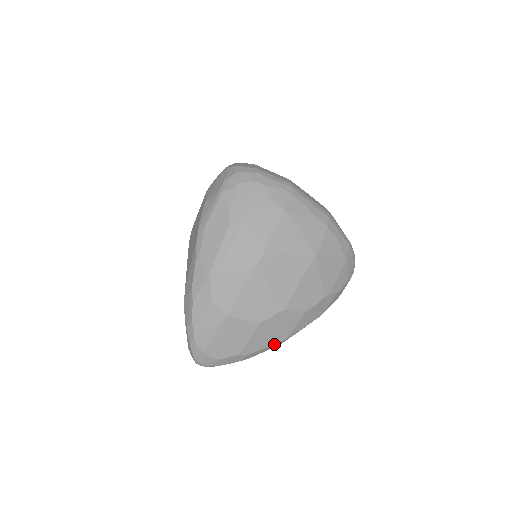
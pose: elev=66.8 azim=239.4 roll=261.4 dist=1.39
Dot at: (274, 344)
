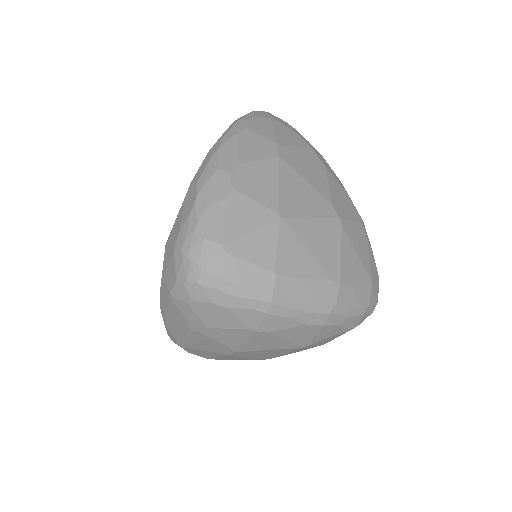
Dot at: occluded
